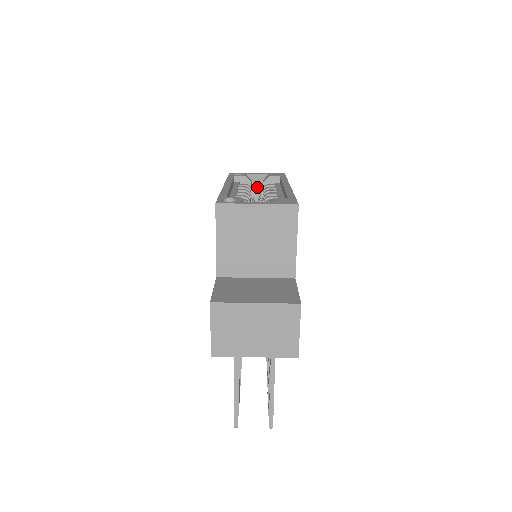
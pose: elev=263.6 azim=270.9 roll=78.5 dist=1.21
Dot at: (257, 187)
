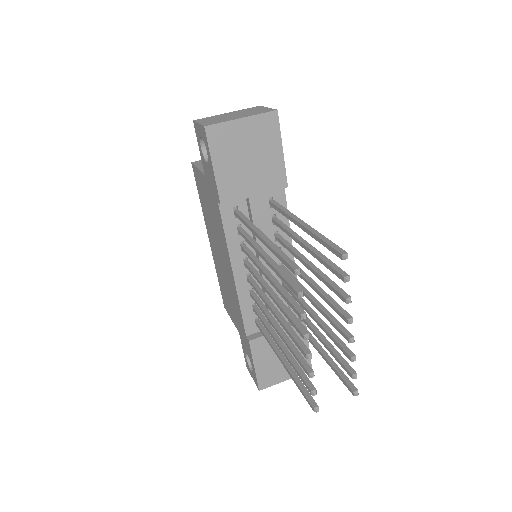
Dot at: occluded
